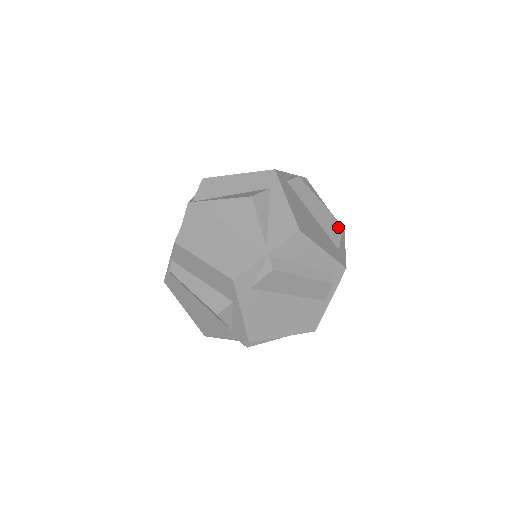
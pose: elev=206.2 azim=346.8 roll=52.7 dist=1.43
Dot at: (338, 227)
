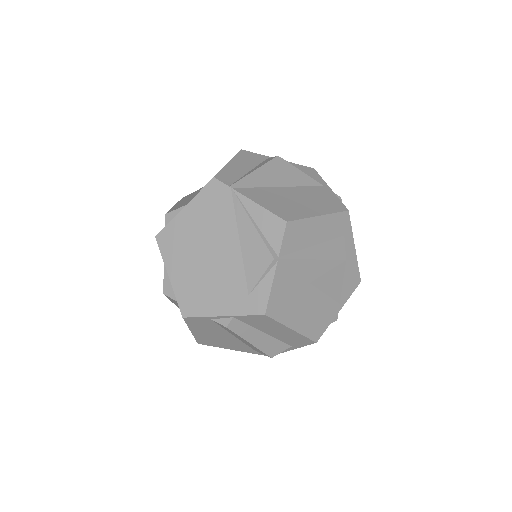
Dot at: occluded
